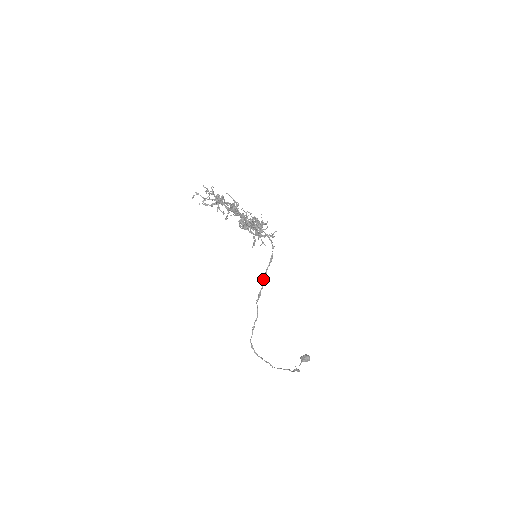
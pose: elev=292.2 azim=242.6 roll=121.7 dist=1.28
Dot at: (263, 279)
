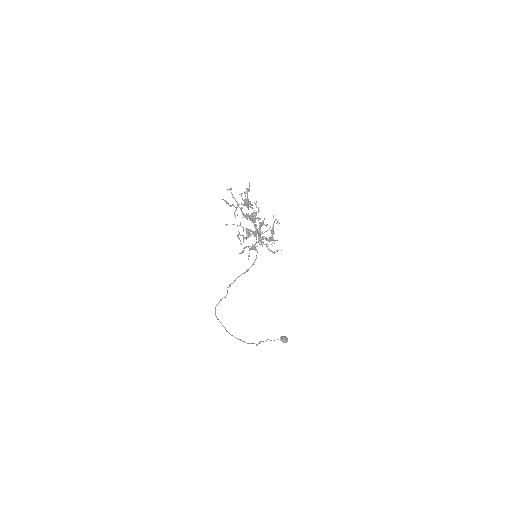
Dot at: (236, 278)
